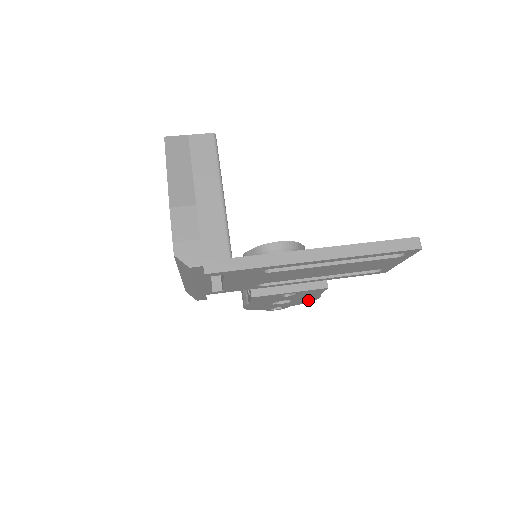
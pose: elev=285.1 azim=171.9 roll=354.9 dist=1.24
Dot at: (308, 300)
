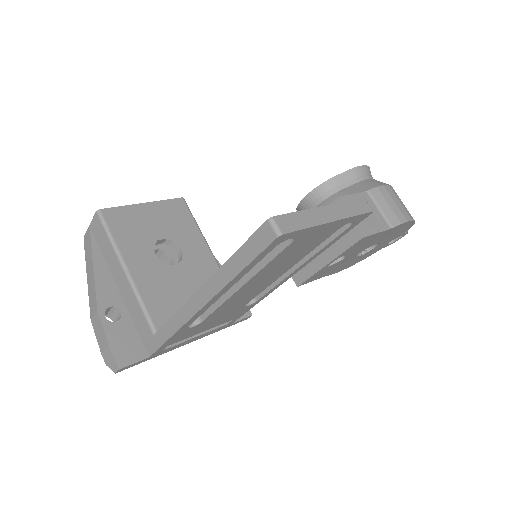
Dot at: (403, 227)
